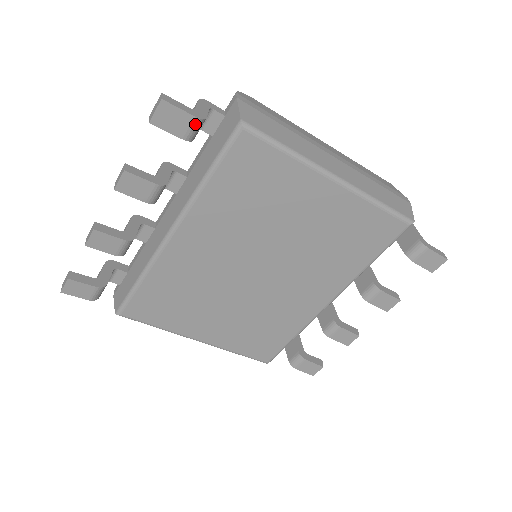
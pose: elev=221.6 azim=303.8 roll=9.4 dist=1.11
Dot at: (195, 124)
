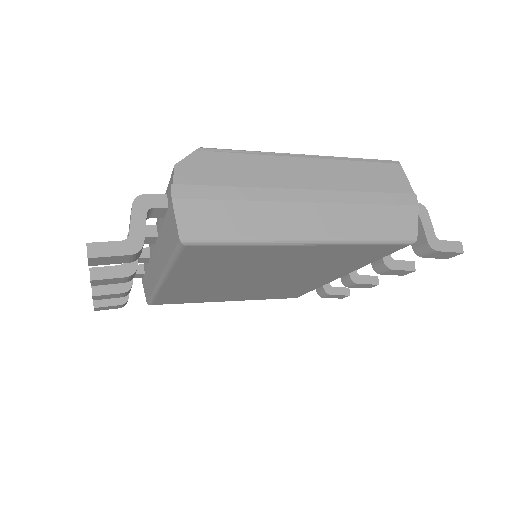
Dot at: (134, 256)
